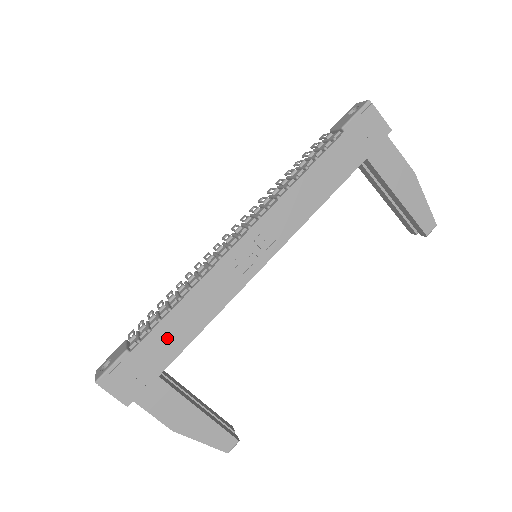
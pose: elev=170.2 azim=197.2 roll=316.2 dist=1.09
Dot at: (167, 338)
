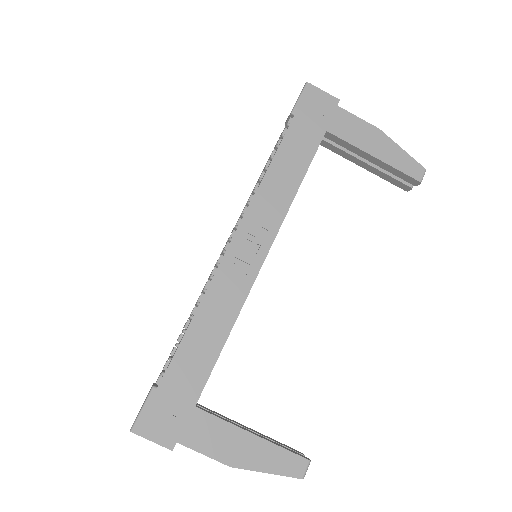
Dot at: (191, 361)
